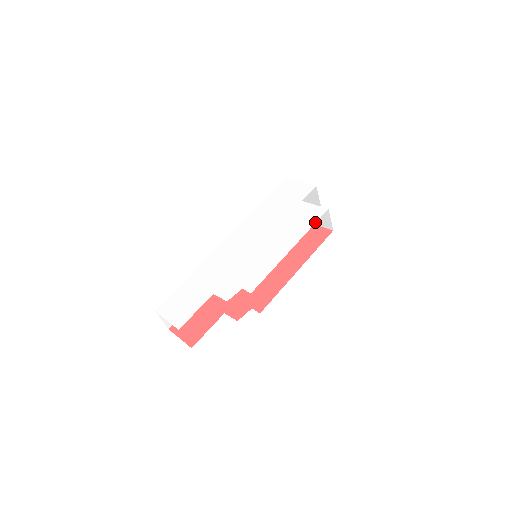
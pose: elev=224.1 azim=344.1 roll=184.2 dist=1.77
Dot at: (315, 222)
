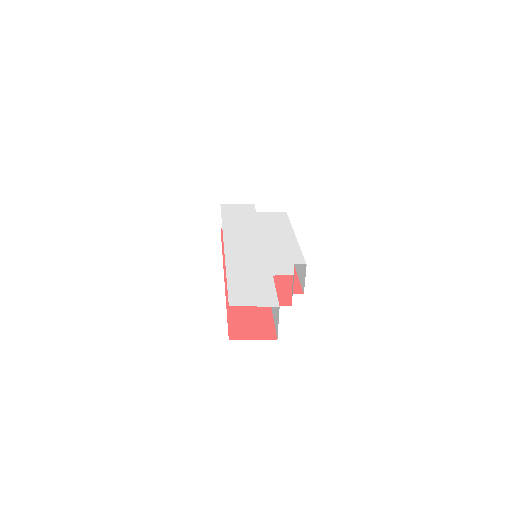
Dot at: (288, 219)
